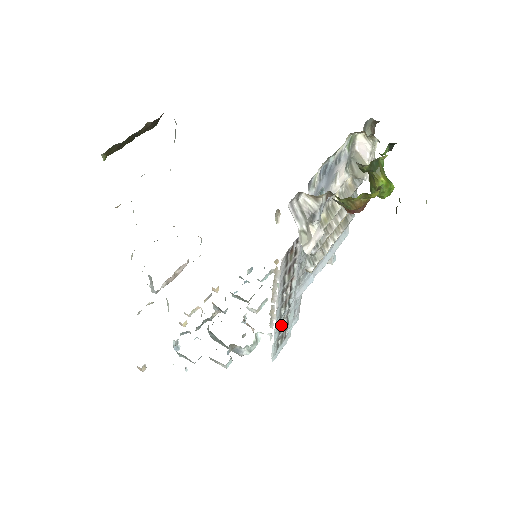
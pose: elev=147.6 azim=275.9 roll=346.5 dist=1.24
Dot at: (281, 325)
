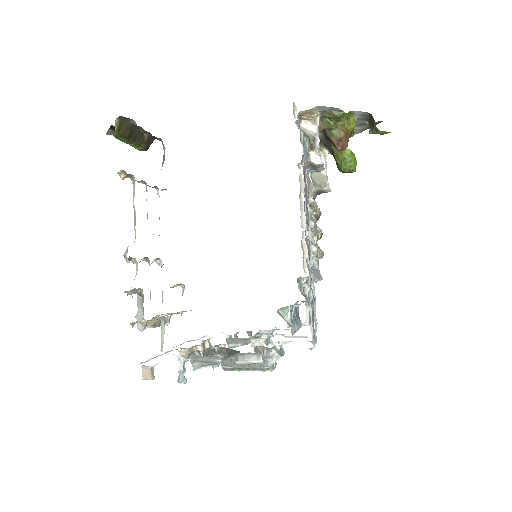
Dot at: (309, 293)
